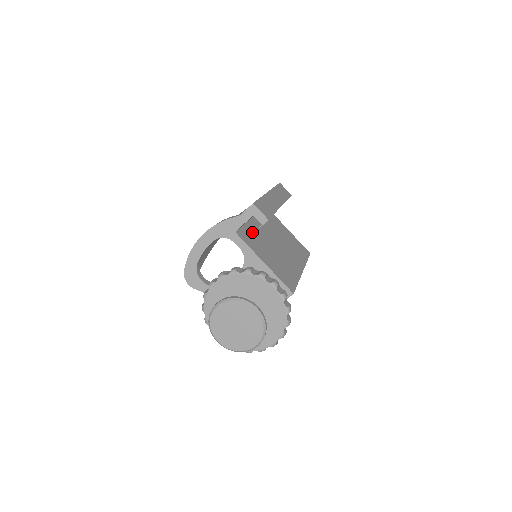
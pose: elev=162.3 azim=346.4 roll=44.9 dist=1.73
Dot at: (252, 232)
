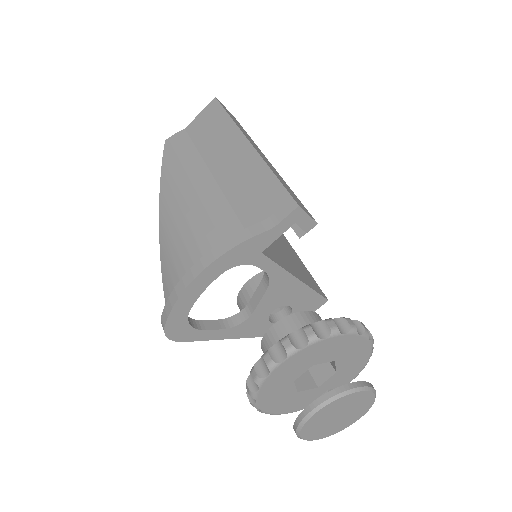
Dot at: occluded
